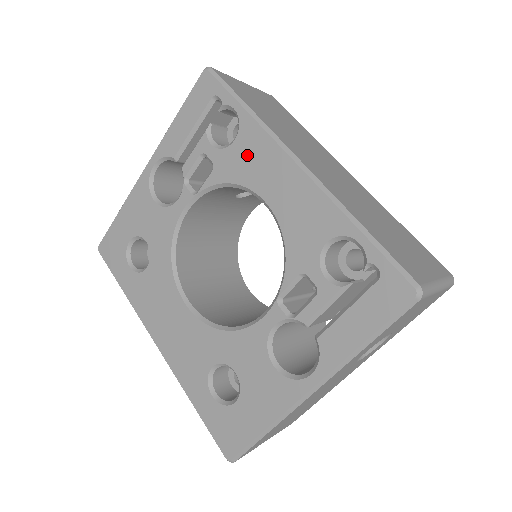
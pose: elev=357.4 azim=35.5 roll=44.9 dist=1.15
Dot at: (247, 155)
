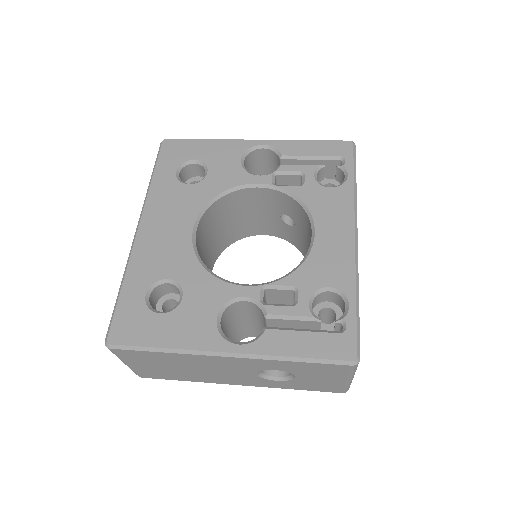
Dot at: (330, 201)
